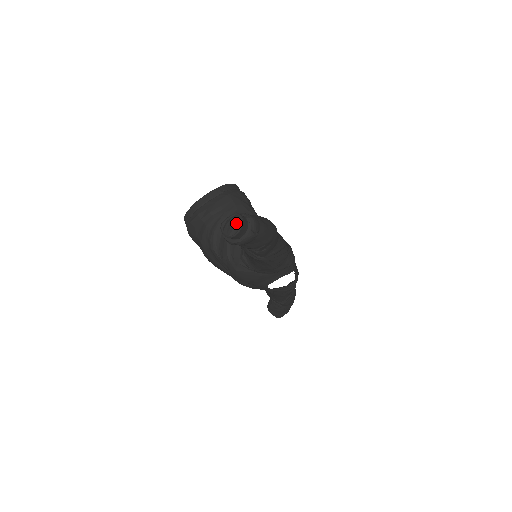
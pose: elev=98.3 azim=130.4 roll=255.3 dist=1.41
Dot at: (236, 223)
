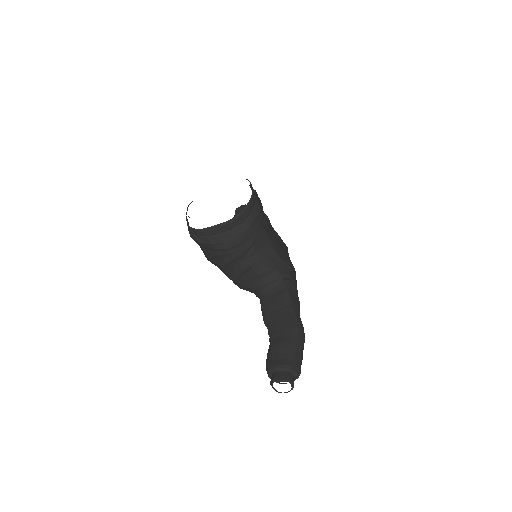
Dot at: (252, 262)
